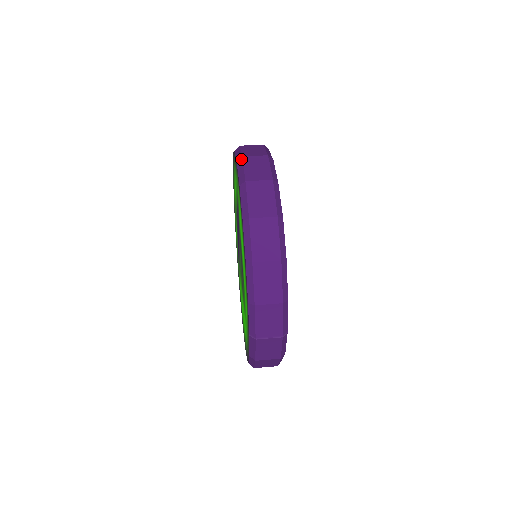
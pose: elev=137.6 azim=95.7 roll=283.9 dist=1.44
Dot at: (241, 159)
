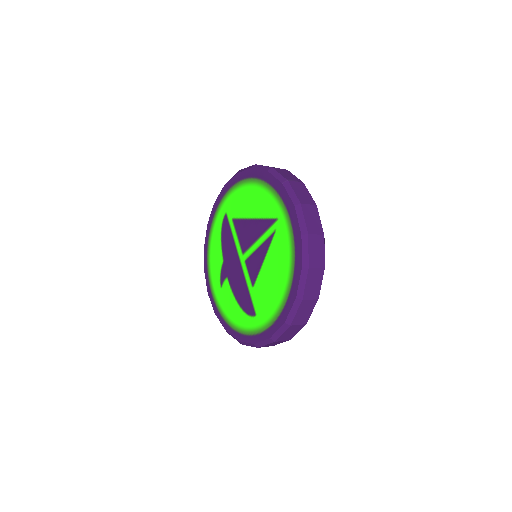
Dot at: occluded
